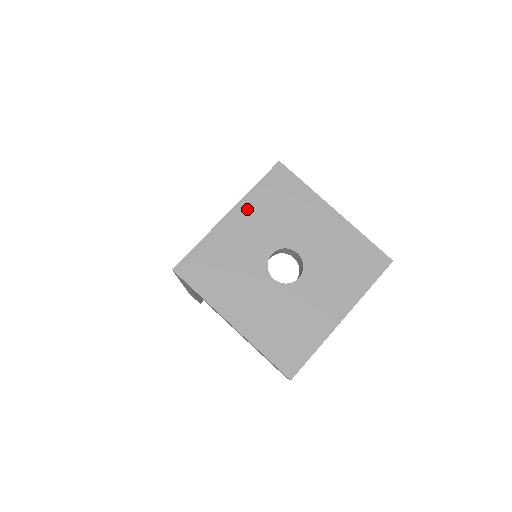
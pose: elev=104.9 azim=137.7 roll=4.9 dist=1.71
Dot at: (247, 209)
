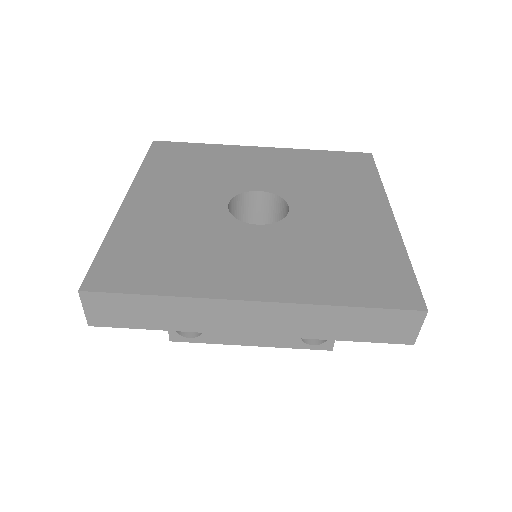
Dot at: (286, 155)
